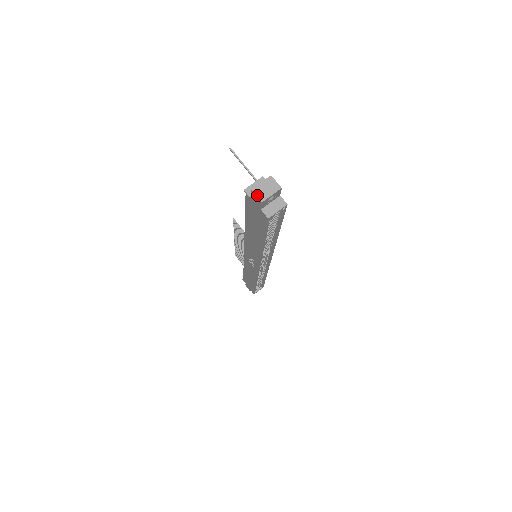
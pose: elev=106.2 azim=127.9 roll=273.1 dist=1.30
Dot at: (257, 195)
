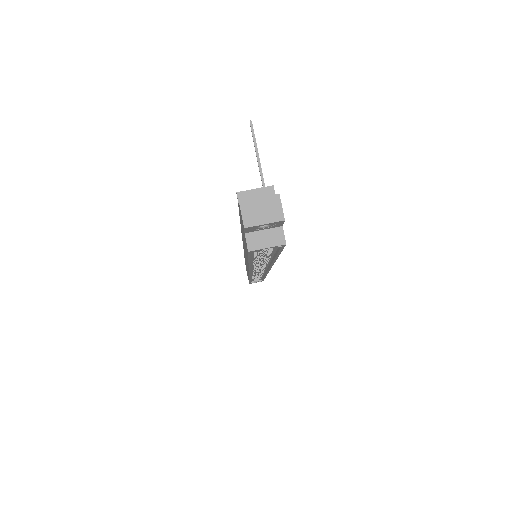
Dot at: (243, 214)
